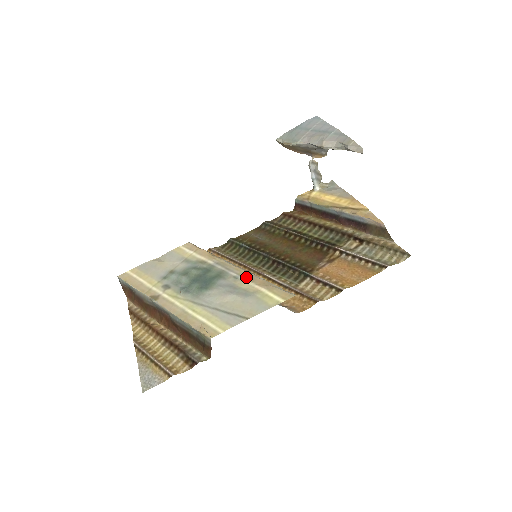
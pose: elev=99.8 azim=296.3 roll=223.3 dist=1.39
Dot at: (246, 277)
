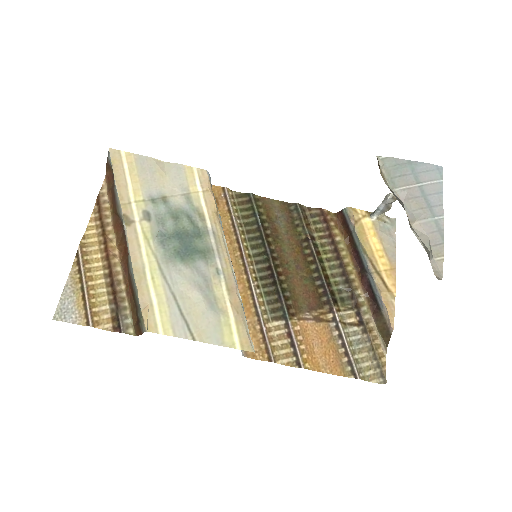
Dot at: (227, 281)
